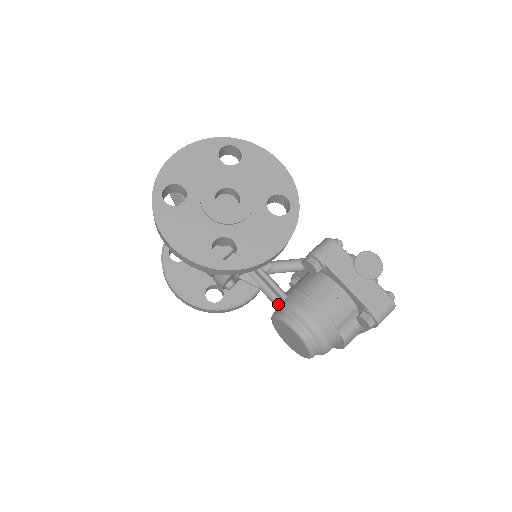
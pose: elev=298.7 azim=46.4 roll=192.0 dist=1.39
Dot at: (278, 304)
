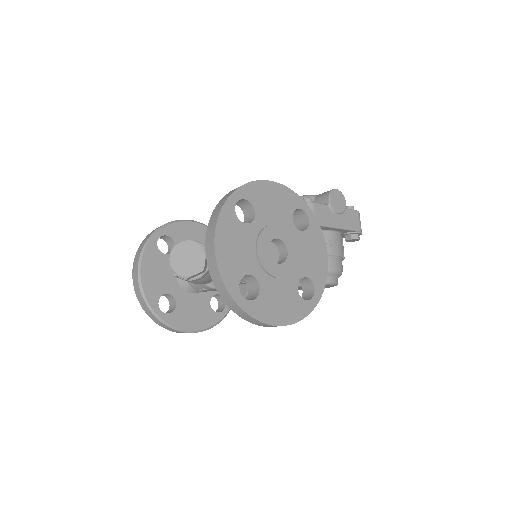
Dot at: occluded
